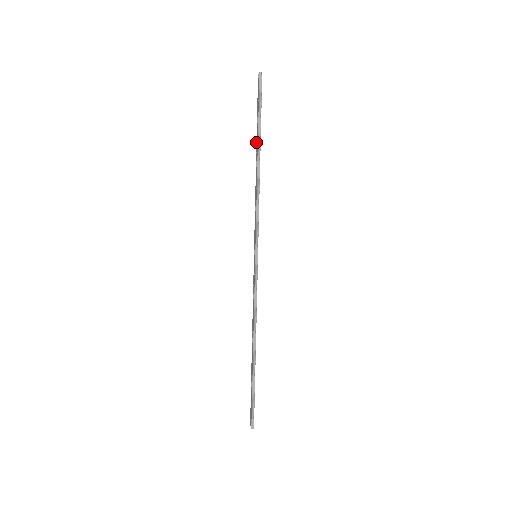
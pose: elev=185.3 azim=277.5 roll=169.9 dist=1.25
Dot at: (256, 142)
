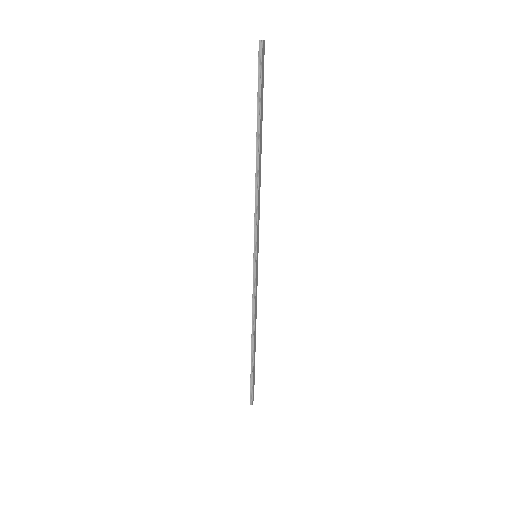
Dot at: occluded
